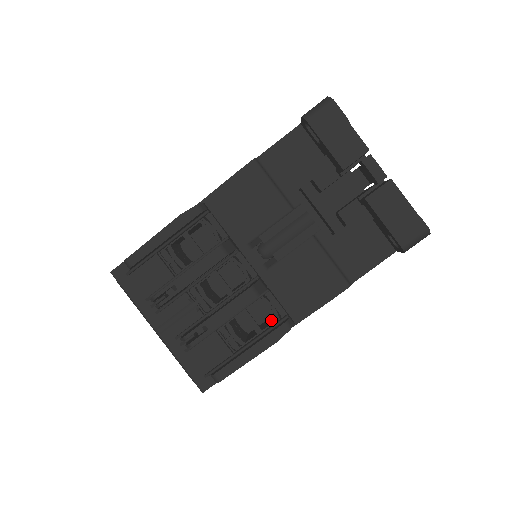
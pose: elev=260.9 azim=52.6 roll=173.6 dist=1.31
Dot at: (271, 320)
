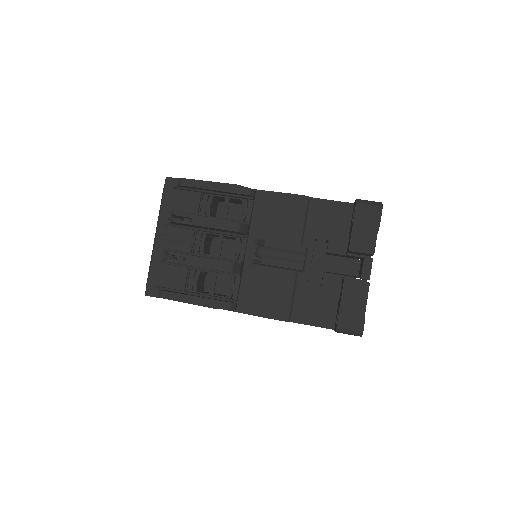
Dot at: occluded
